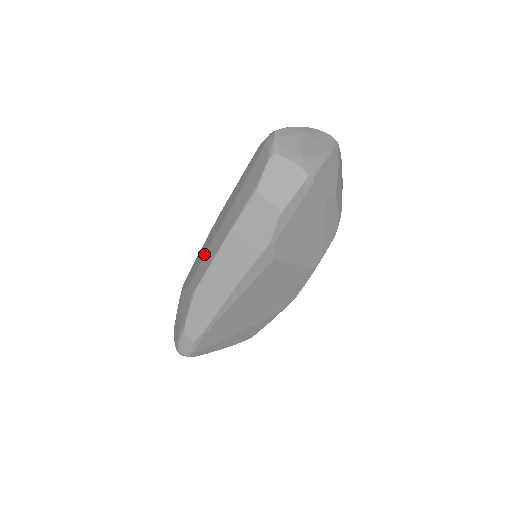
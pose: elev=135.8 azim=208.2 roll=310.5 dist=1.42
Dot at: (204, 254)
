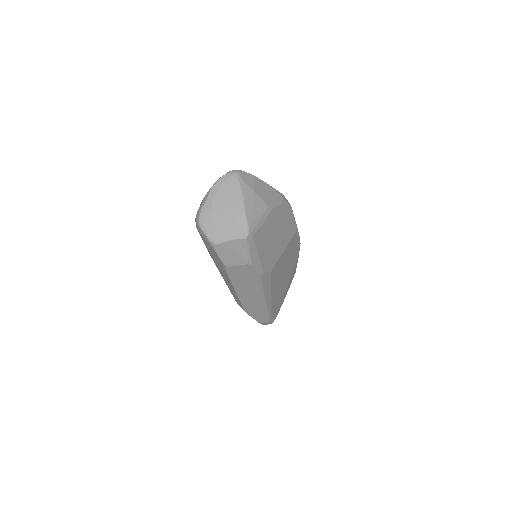
Dot at: (229, 289)
